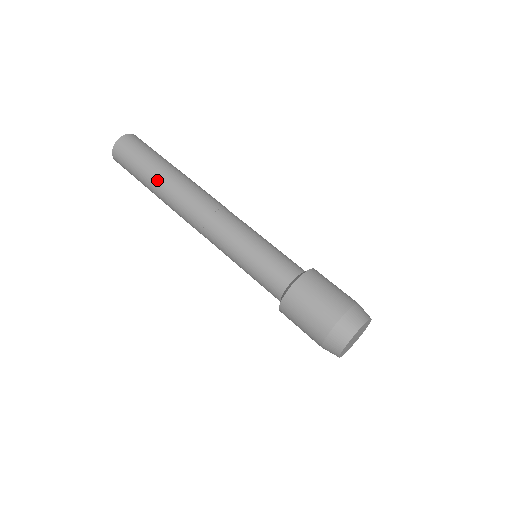
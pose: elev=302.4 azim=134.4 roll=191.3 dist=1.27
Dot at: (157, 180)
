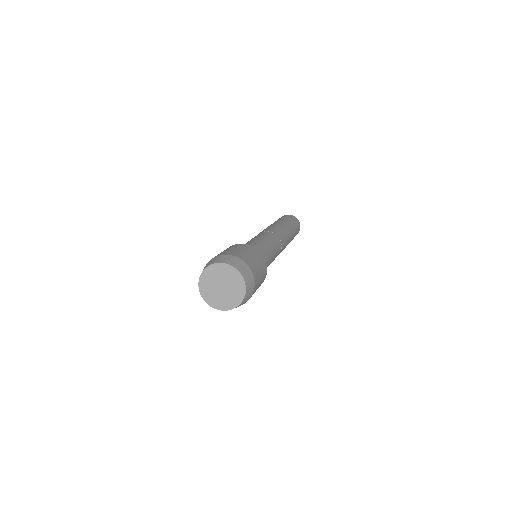
Dot at: occluded
